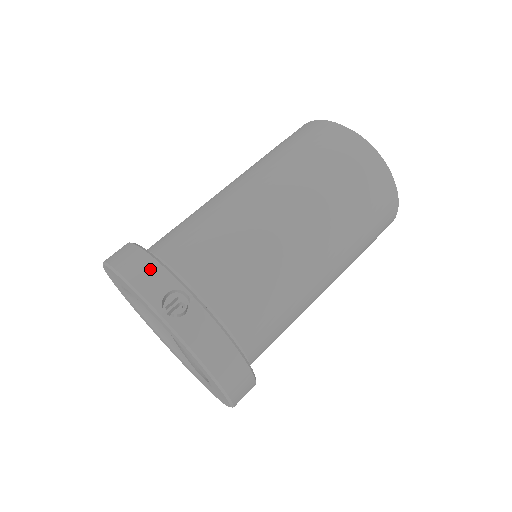
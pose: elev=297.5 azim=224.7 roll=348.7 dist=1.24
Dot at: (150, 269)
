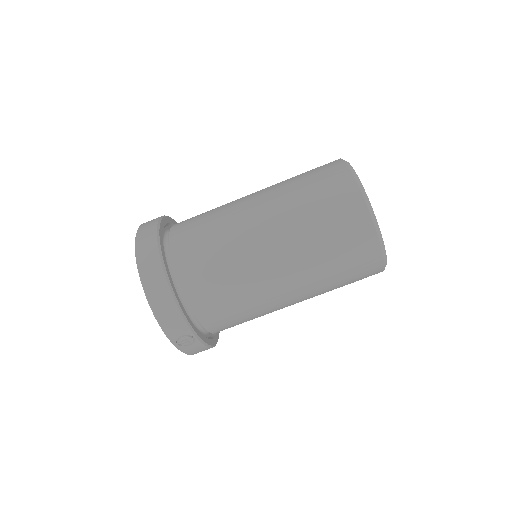
Dot at: (175, 318)
